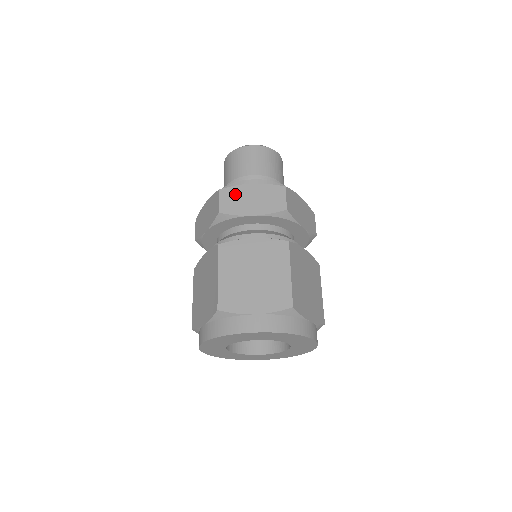
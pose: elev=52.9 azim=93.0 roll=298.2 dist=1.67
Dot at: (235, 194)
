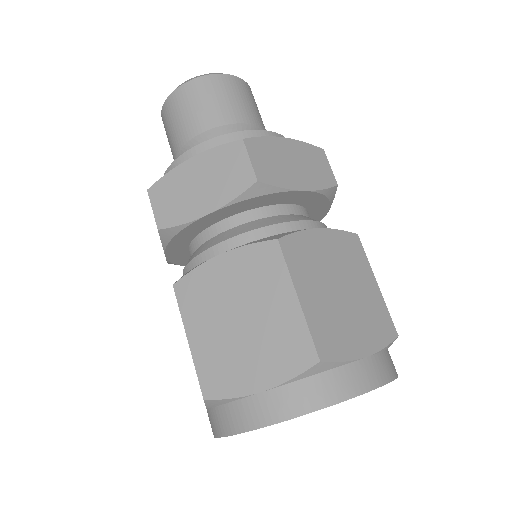
Dot at: (269, 151)
